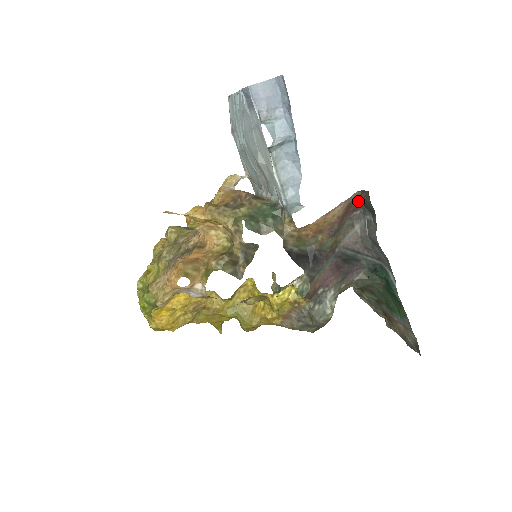
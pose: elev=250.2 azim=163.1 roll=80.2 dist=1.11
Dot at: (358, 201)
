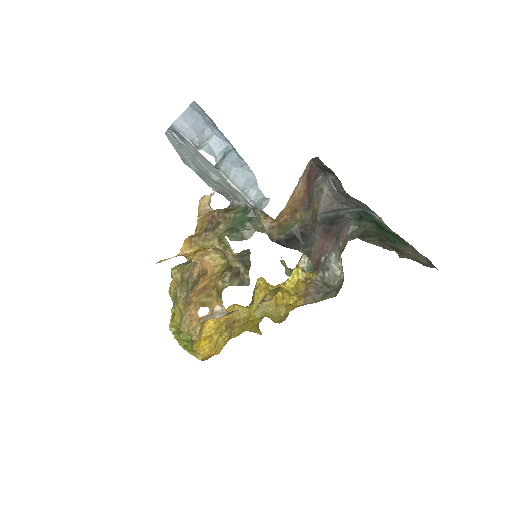
Dot at: (314, 169)
